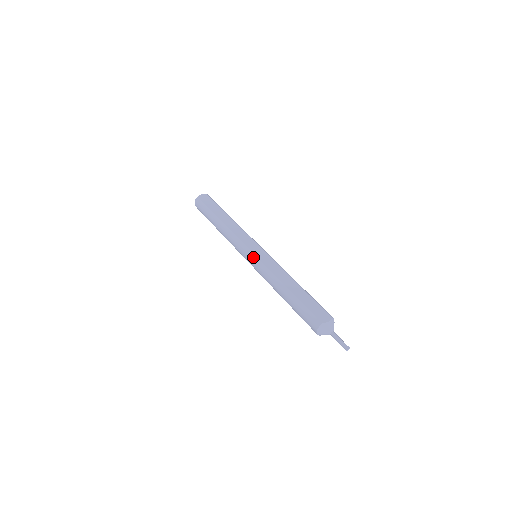
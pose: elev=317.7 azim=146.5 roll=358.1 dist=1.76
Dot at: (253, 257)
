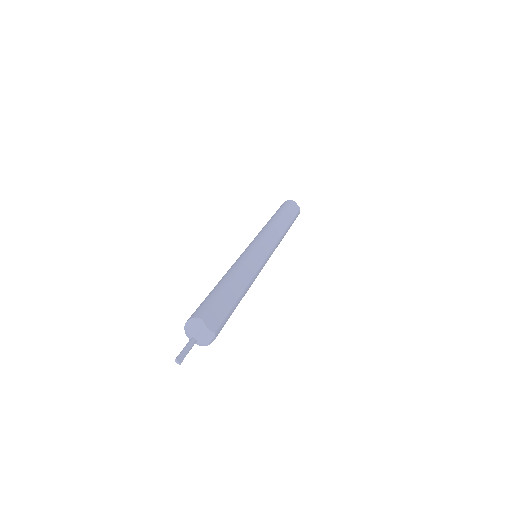
Dot at: (253, 247)
